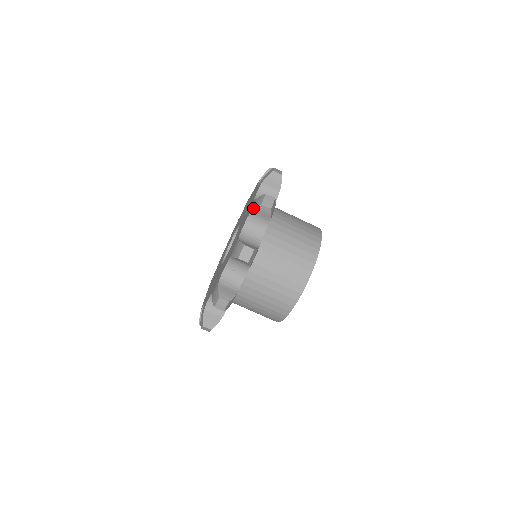
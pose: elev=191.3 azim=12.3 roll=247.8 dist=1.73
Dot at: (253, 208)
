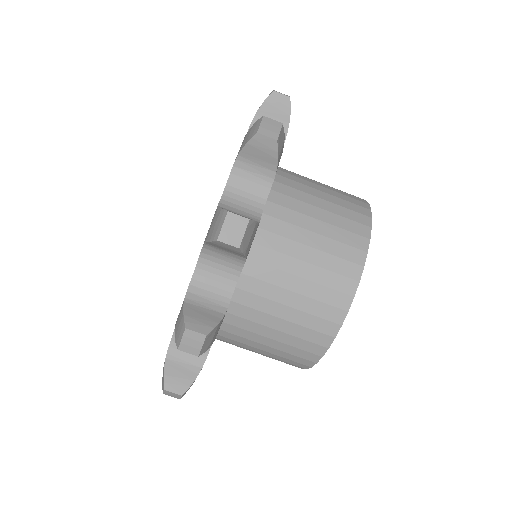
Dot at: (241, 146)
